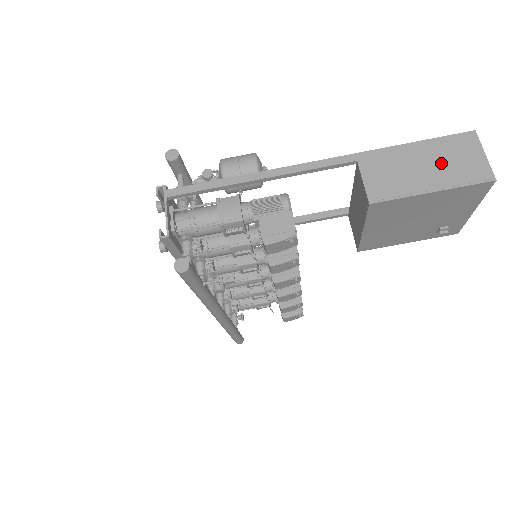
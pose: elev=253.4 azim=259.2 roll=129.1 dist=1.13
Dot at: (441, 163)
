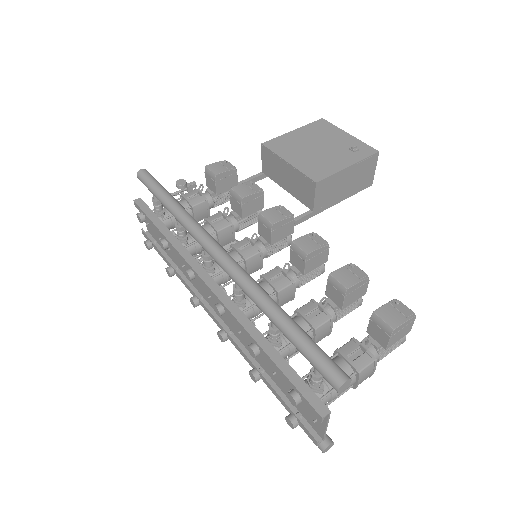
Dot at: occluded
